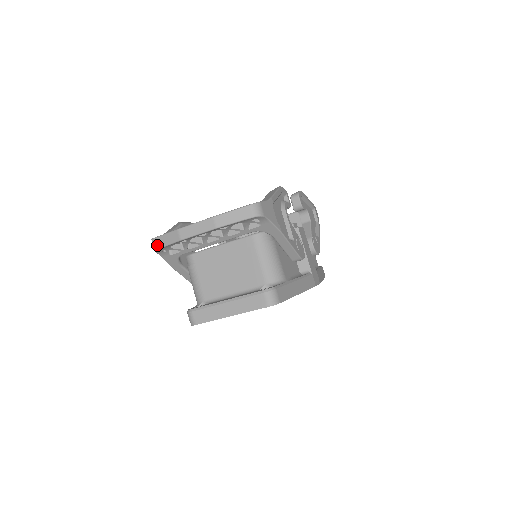
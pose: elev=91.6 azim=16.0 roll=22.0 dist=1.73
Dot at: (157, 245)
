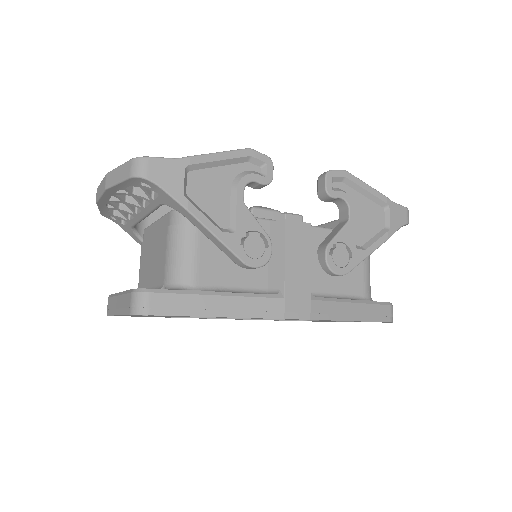
Dot at: occluded
